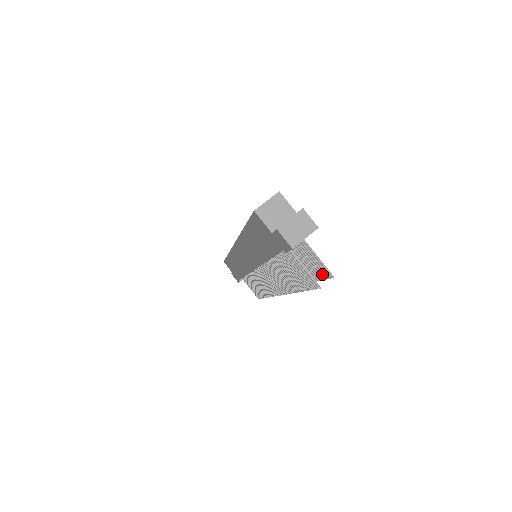
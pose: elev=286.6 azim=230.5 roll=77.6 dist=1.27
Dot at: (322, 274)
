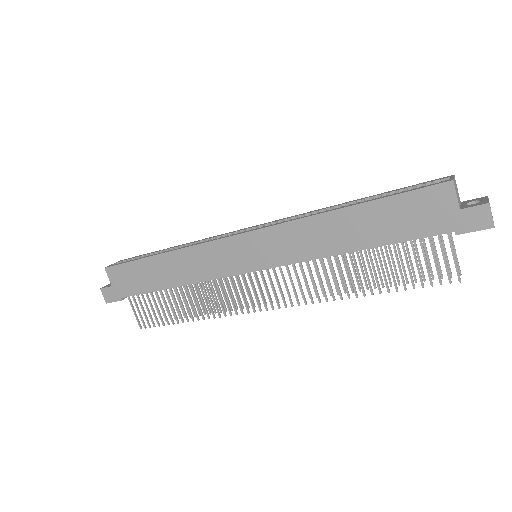
Dot at: occluded
